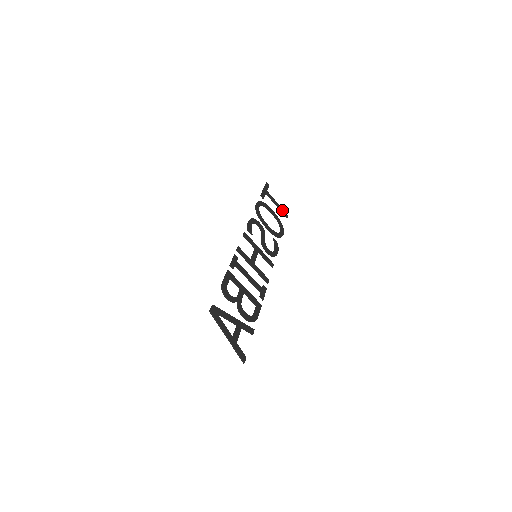
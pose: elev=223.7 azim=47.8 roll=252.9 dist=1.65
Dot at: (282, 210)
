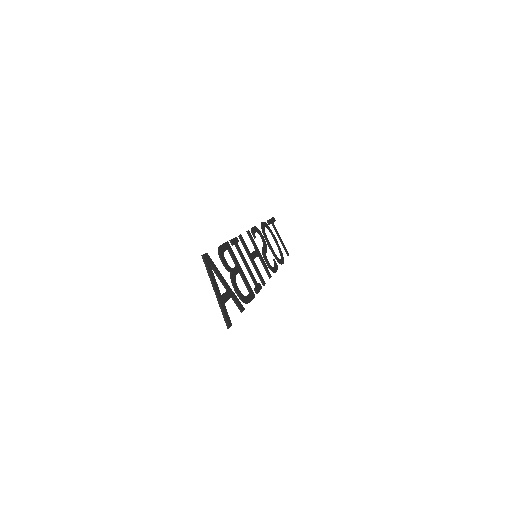
Dot at: (284, 246)
